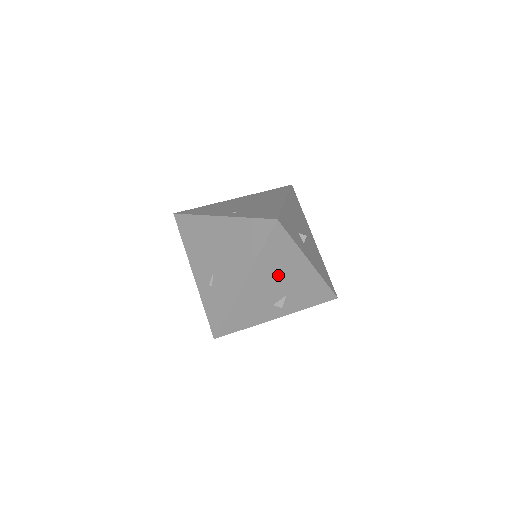
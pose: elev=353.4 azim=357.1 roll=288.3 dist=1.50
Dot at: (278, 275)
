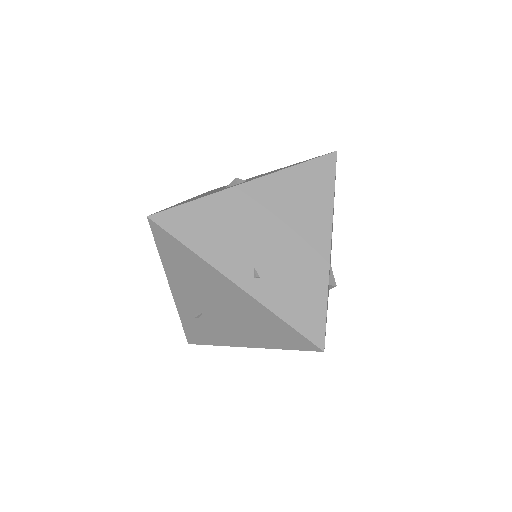
Dot at: occluded
